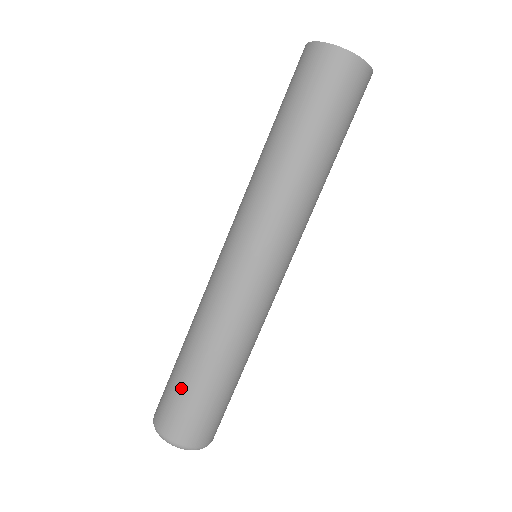
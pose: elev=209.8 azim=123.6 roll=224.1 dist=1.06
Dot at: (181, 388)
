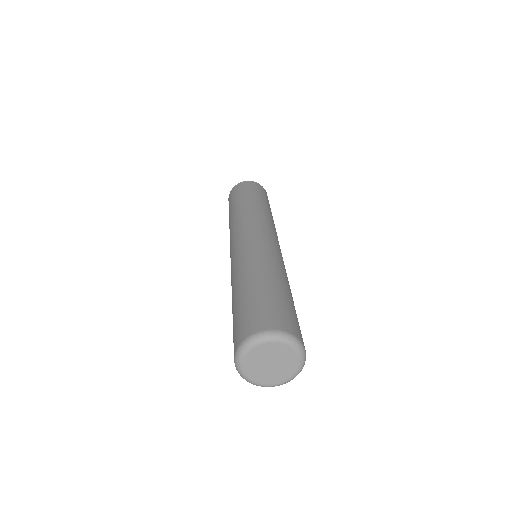
Dot at: (249, 301)
